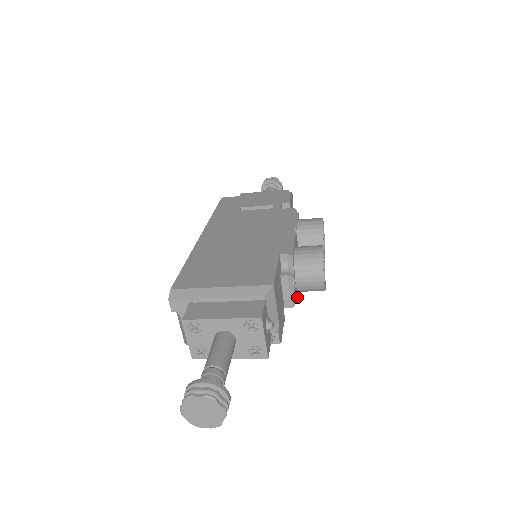
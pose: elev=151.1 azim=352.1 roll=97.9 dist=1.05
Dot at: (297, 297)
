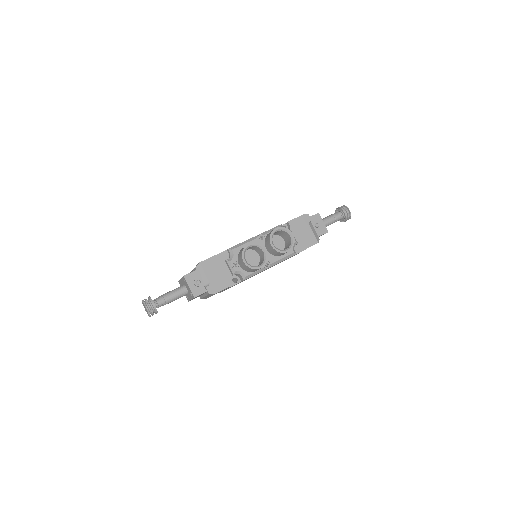
Dot at: (245, 274)
